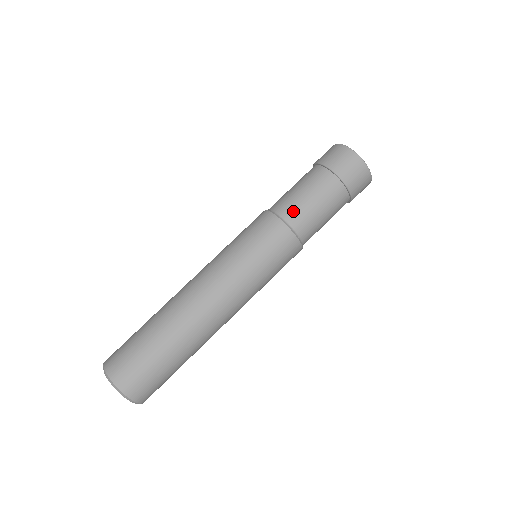
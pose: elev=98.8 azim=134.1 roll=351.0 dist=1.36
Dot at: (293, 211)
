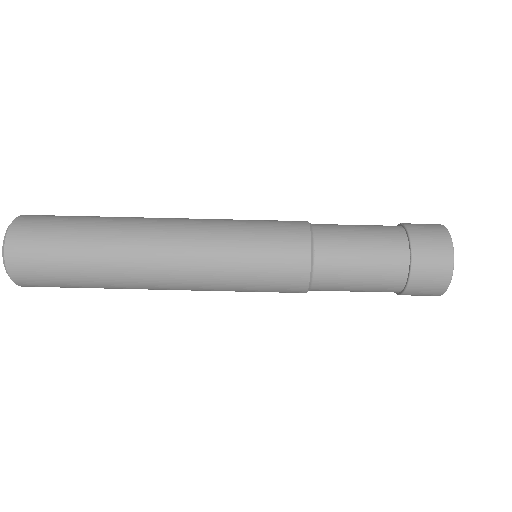
Dot at: (329, 283)
